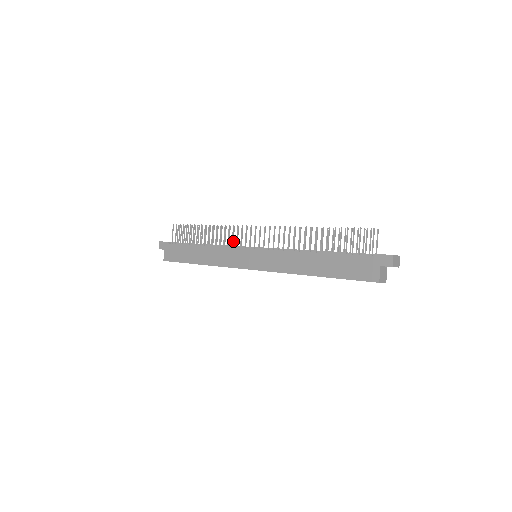
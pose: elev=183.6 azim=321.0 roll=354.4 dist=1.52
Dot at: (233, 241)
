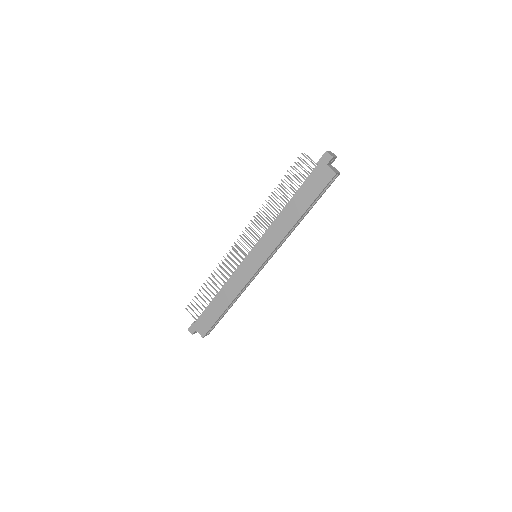
Dot at: (233, 268)
